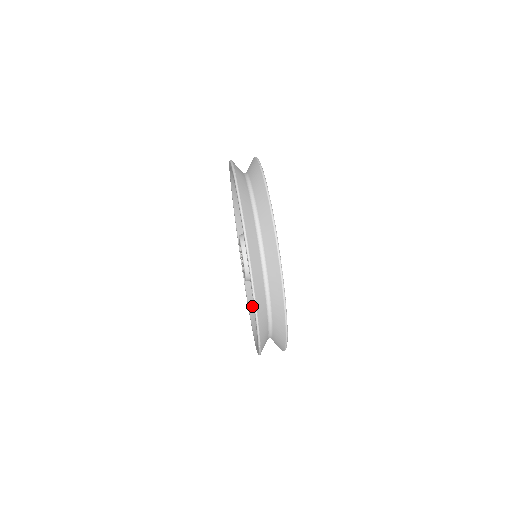
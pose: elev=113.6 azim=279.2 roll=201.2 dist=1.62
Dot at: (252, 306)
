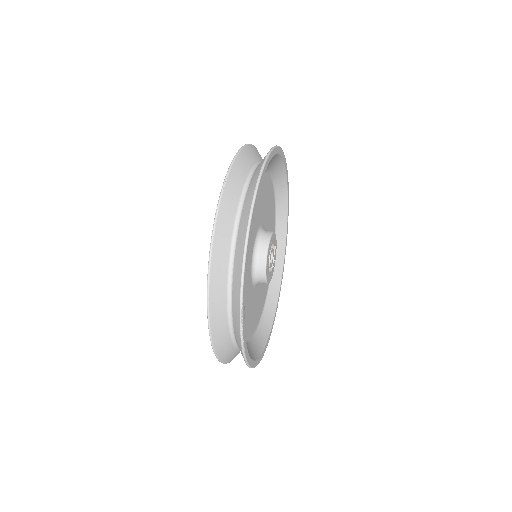
Dot at: occluded
